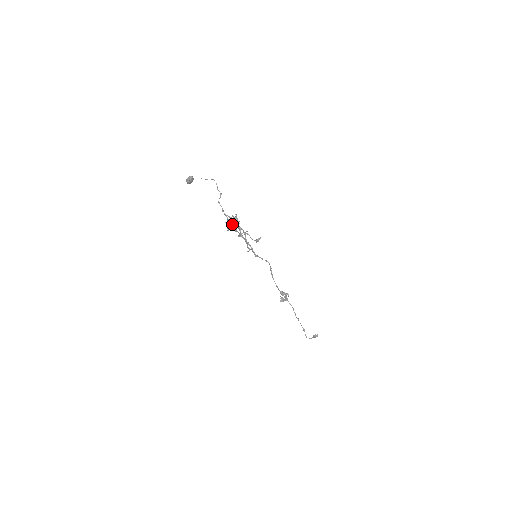
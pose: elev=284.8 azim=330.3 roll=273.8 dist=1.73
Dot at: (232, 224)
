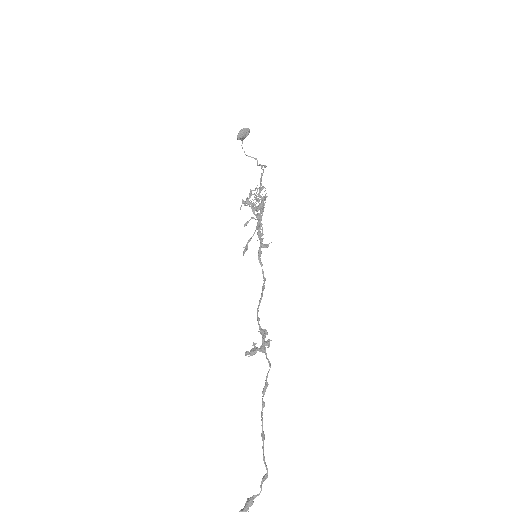
Dot at: (260, 195)
